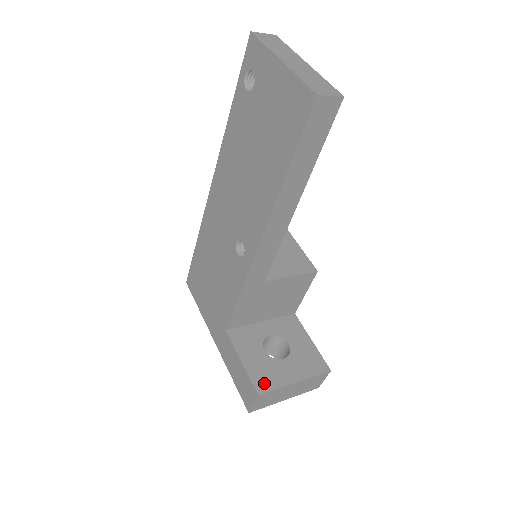
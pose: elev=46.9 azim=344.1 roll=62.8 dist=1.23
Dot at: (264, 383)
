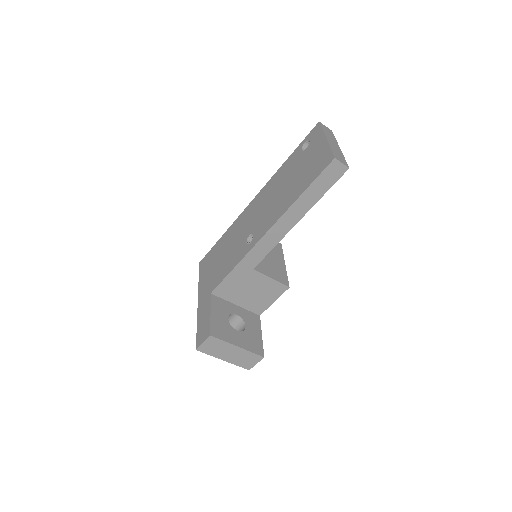
Dot at: (218, 332)
